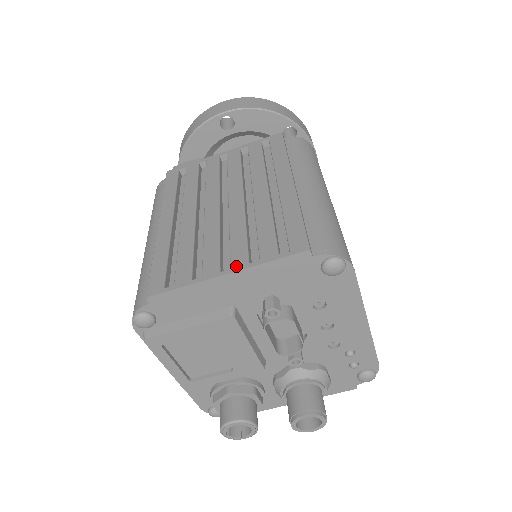
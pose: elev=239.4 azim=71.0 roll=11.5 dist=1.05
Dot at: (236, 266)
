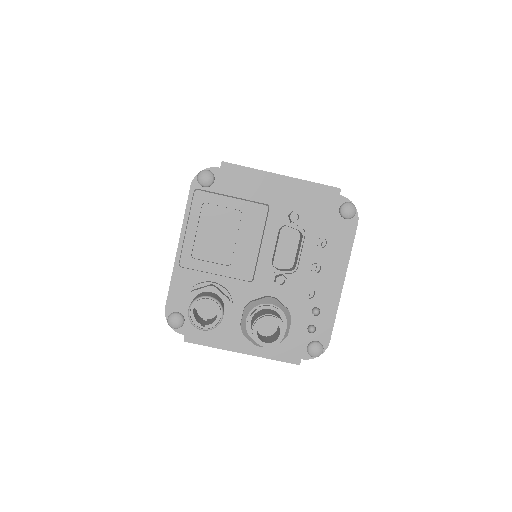
Dot at: (289, 177)
